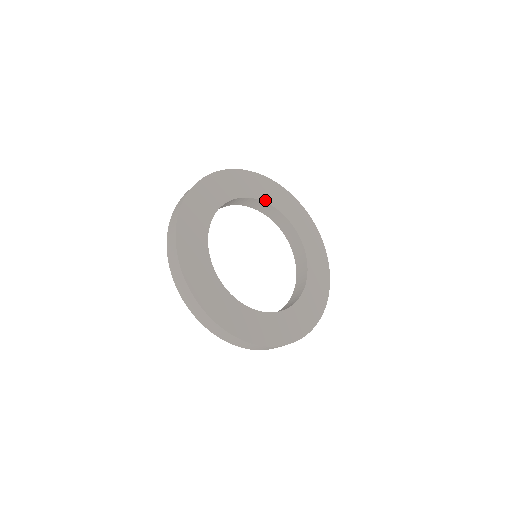
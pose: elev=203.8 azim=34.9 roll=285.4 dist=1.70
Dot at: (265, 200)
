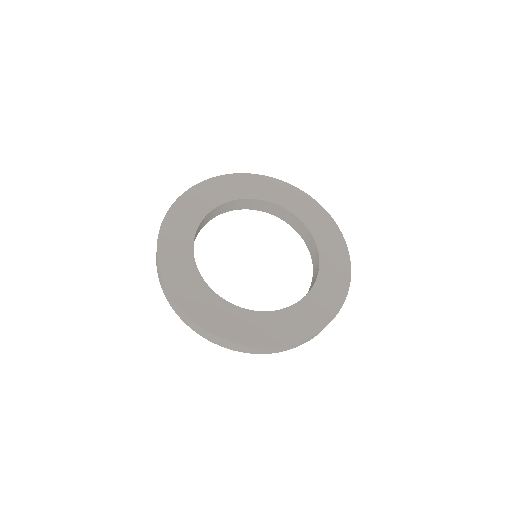
Dot at: (220, 203)
